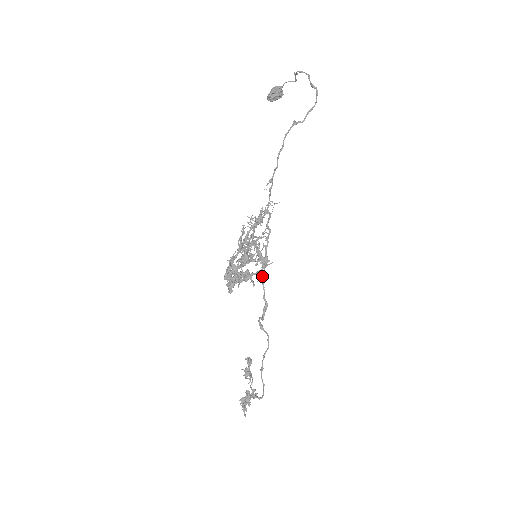
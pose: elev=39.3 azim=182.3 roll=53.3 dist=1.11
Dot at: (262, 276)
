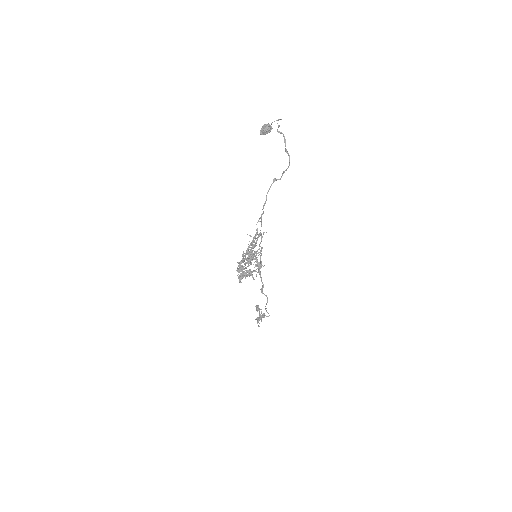
Dot at: (259, 272)
